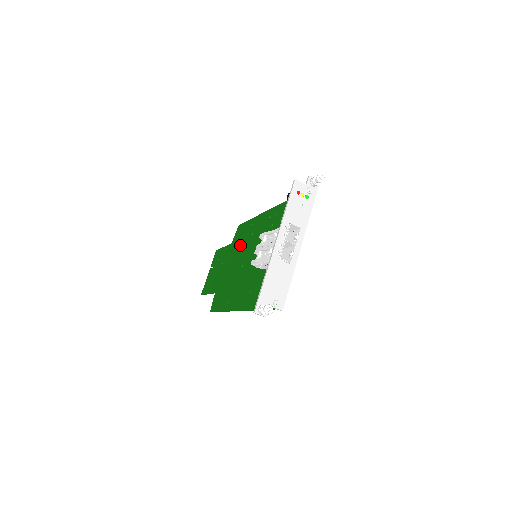
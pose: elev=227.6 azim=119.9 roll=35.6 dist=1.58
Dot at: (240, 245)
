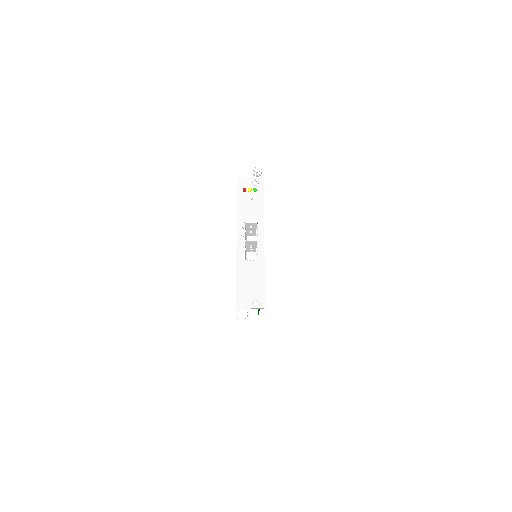
Dot at: occluded
